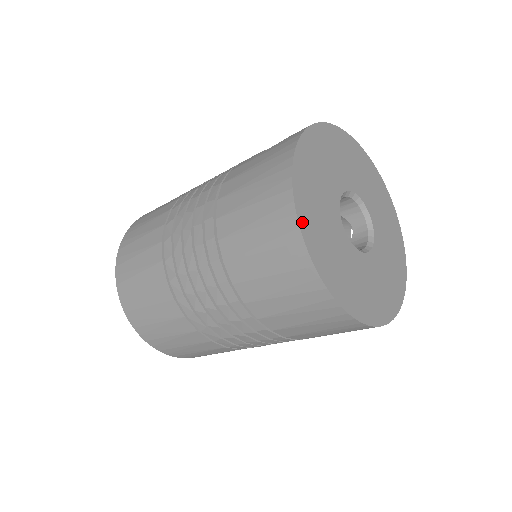
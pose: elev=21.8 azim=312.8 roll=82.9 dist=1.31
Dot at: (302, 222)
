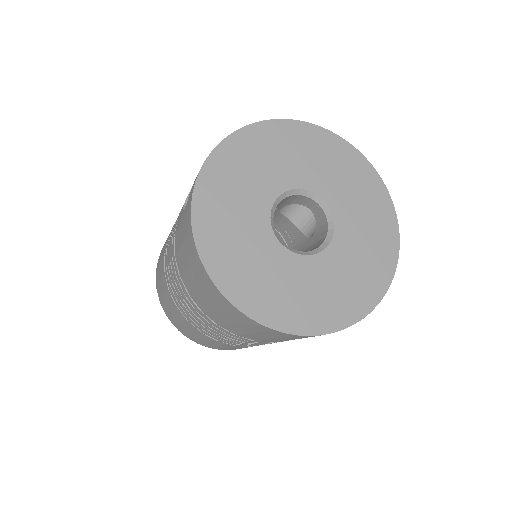
Dot at: (239, 302)
